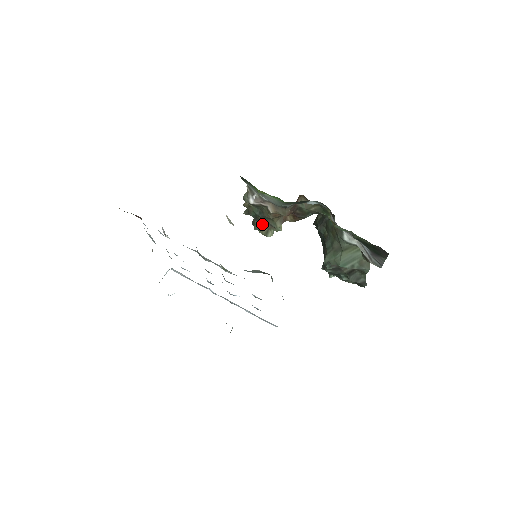
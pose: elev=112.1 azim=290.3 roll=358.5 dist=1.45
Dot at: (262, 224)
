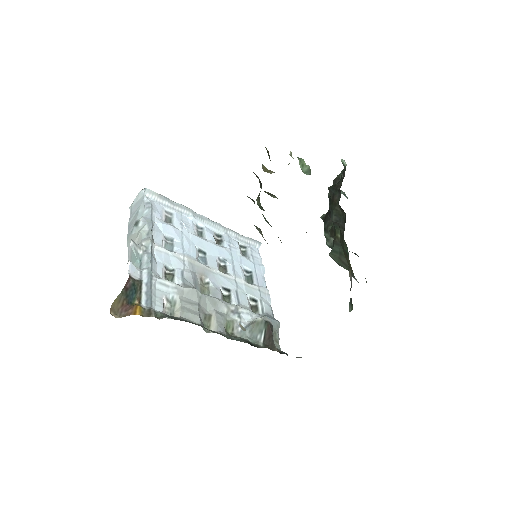
Dot at: occluded
